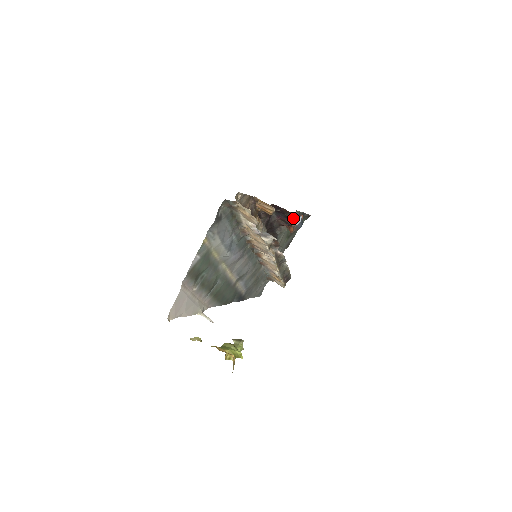
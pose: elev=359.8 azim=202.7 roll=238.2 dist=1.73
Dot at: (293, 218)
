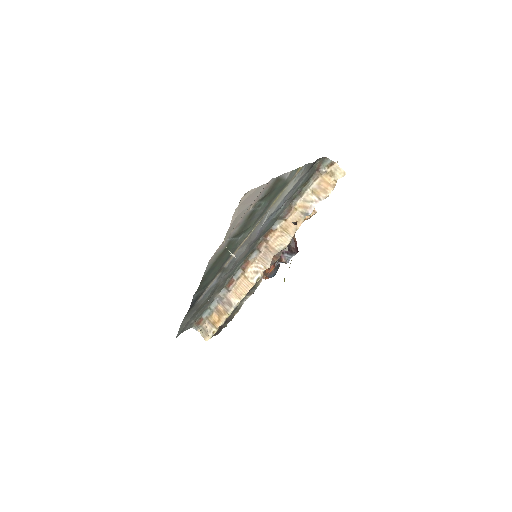
Dot at: (295, 249)
